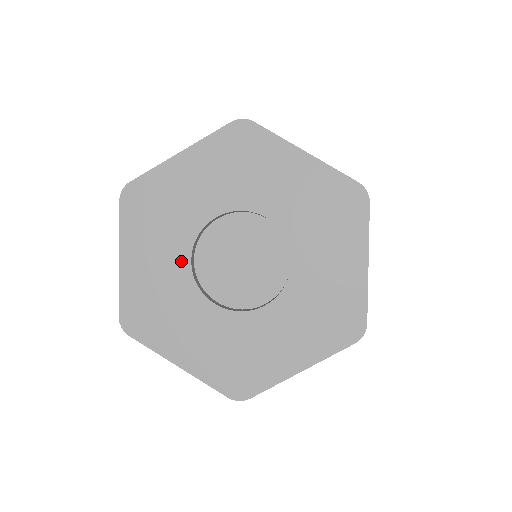
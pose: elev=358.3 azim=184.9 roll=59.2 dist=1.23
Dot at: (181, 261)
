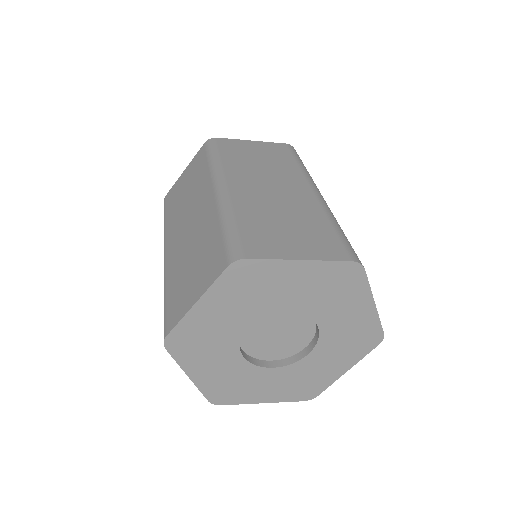
Dot at: (235, 359)
